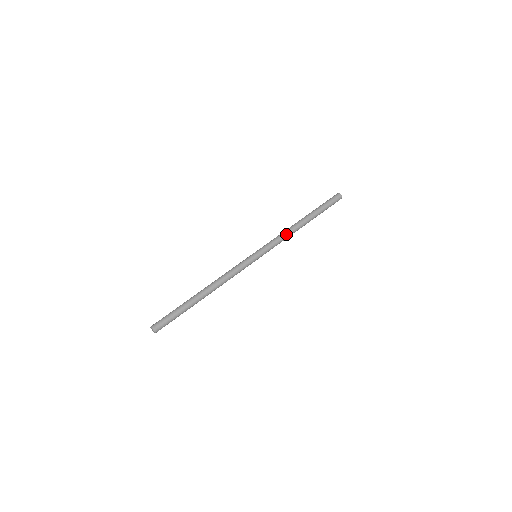
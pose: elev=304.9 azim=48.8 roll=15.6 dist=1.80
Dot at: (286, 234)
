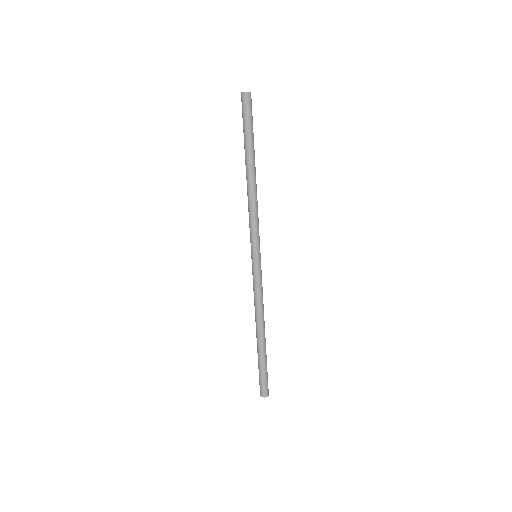
Dot at: (252, 207)
